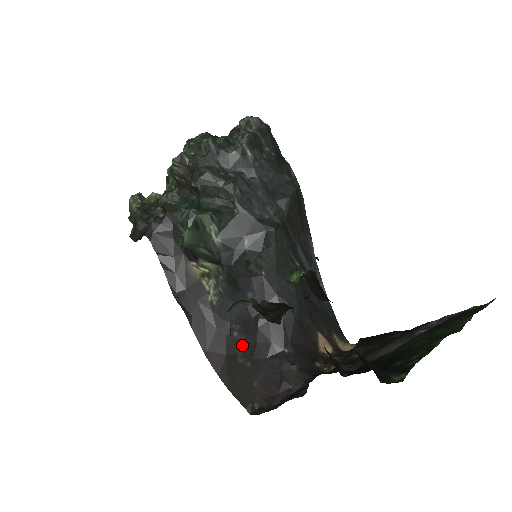
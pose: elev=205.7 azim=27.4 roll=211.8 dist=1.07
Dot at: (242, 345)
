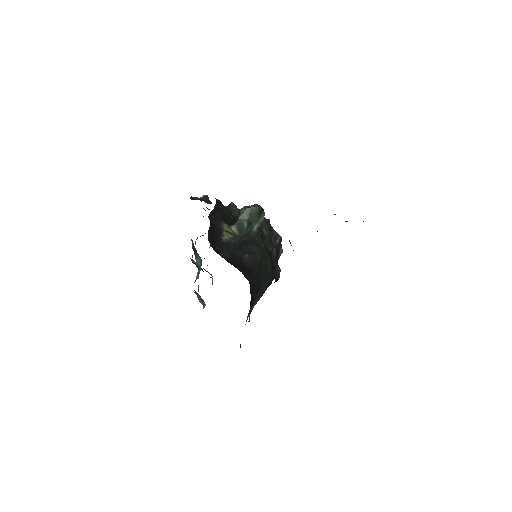
Dot at: (227, 258)
